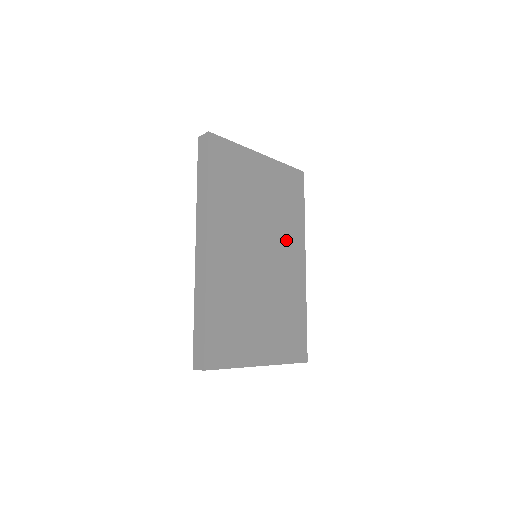
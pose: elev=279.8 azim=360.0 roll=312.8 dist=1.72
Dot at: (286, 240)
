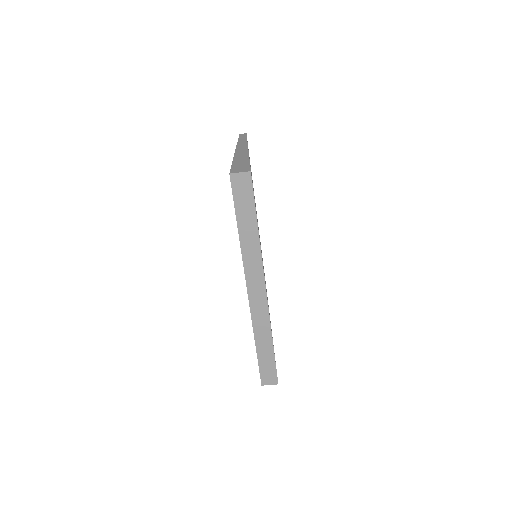
Dot at: occluded
